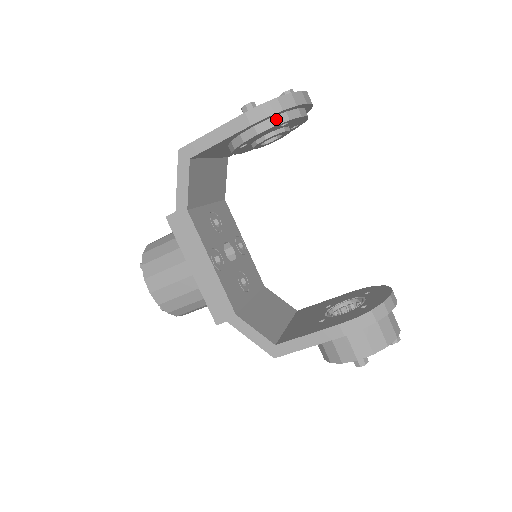
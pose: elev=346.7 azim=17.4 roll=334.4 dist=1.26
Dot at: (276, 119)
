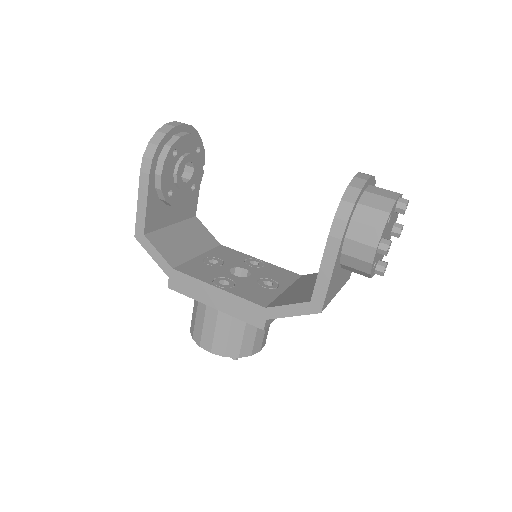
Dot at: (162, 155)
